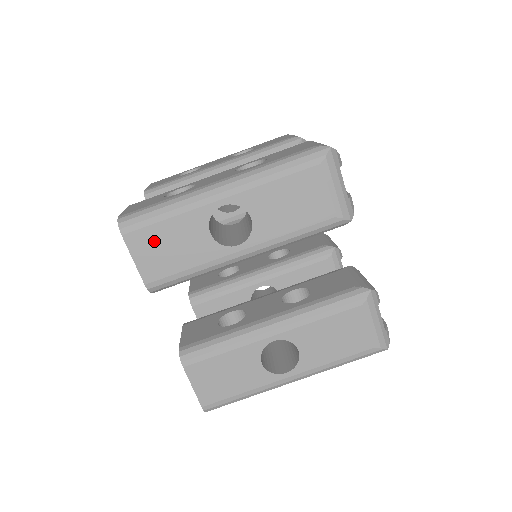
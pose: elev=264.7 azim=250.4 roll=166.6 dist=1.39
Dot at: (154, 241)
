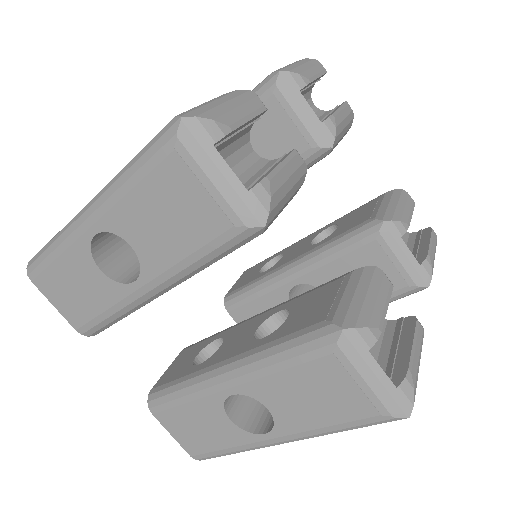
Dot at: (58, 285)
